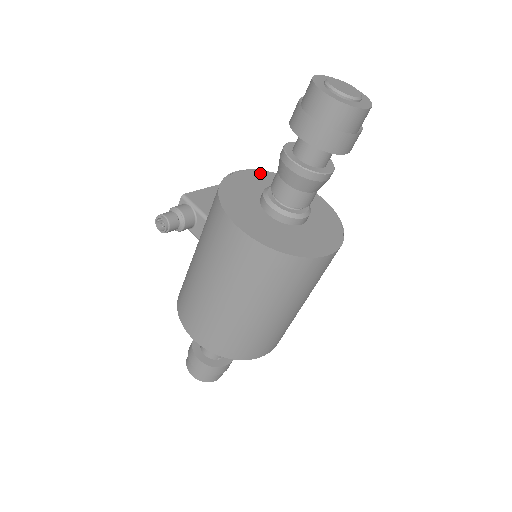
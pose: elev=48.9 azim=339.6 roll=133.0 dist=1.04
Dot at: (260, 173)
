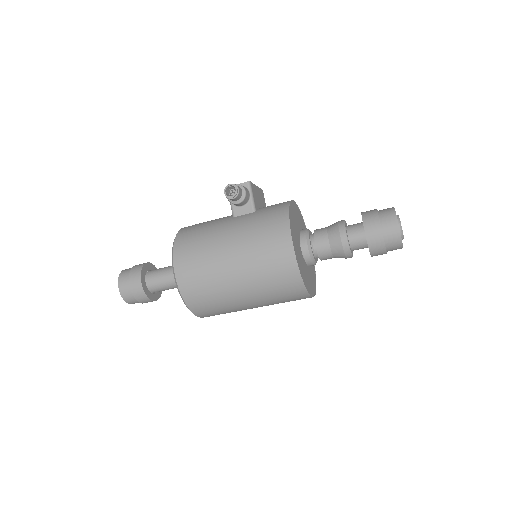
Dot at: (299, 211)
